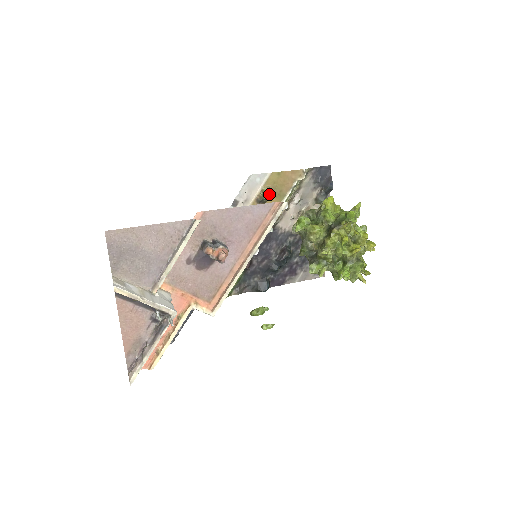
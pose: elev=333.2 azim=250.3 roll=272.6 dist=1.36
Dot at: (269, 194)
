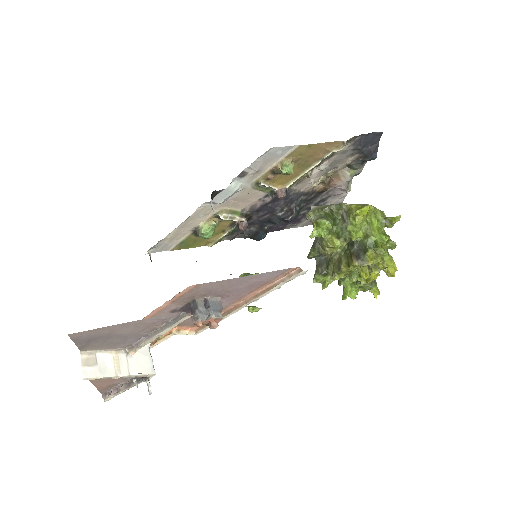
Dot at: (290, 170)
